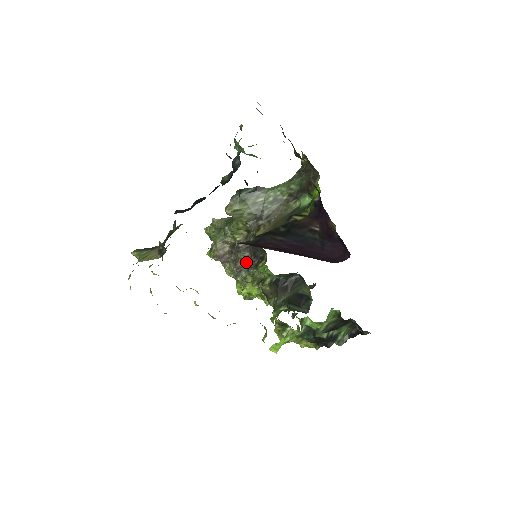
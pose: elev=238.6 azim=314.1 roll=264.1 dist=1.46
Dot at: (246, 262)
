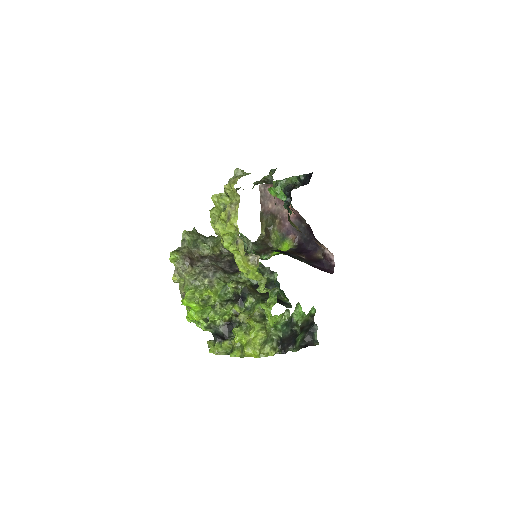
Dot at: (221, 268)
